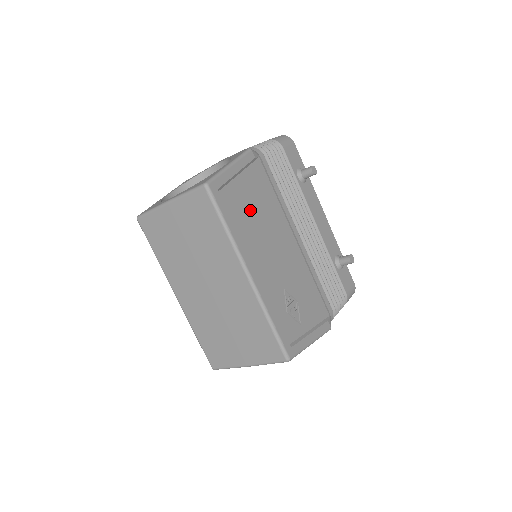
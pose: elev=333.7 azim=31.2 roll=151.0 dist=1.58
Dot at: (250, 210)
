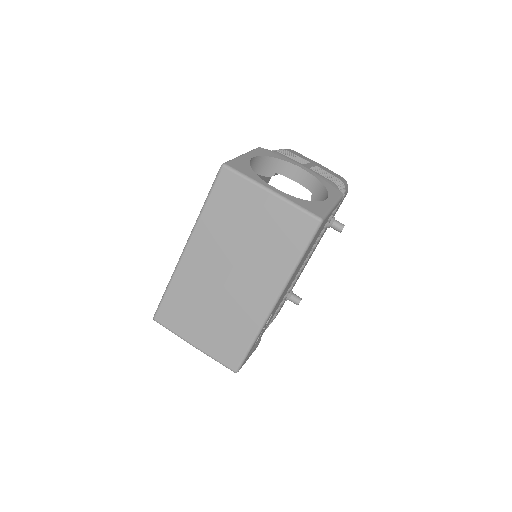
Dot at: occluded
